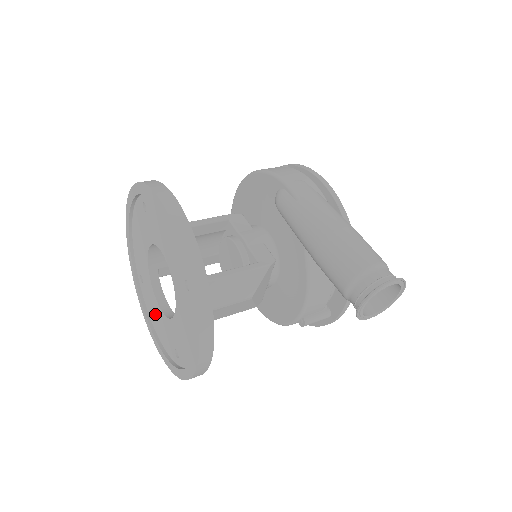
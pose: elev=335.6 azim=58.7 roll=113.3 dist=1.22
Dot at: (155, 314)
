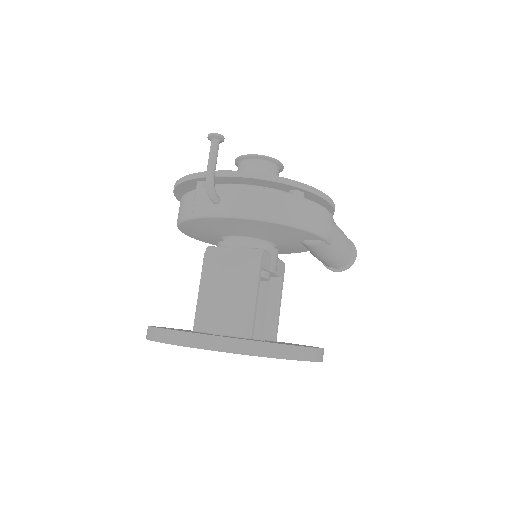
Dot at: occluded
